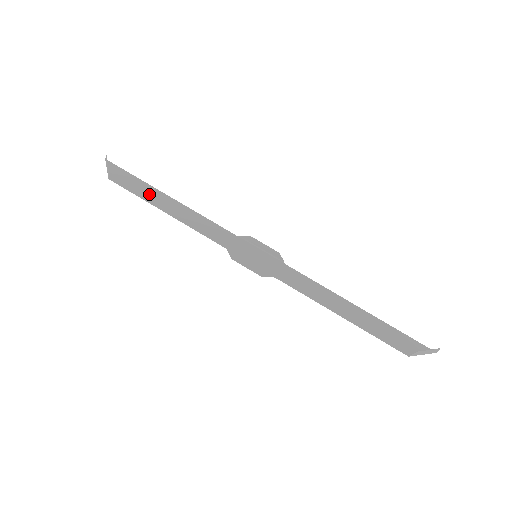
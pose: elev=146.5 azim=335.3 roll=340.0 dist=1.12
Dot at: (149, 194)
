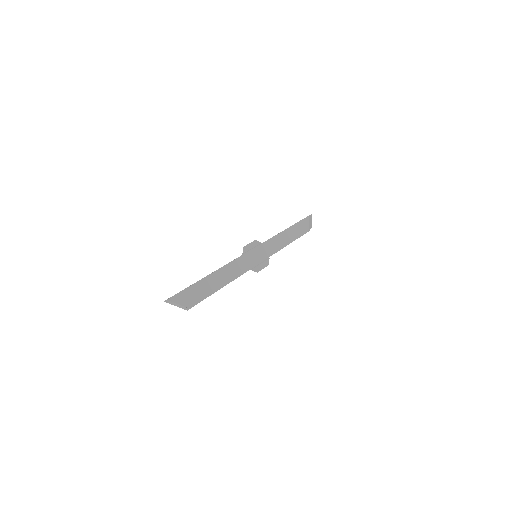
Dot at: (204, 289)
